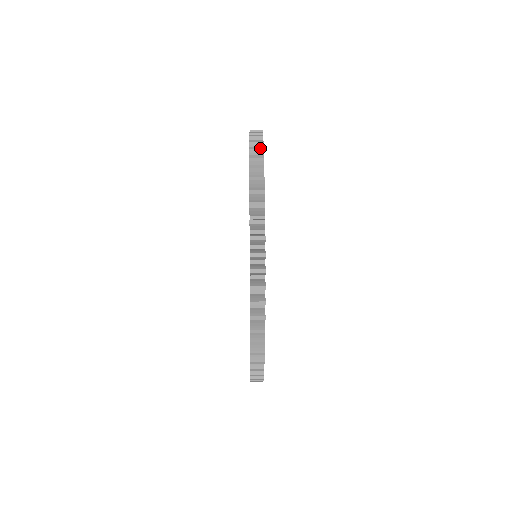
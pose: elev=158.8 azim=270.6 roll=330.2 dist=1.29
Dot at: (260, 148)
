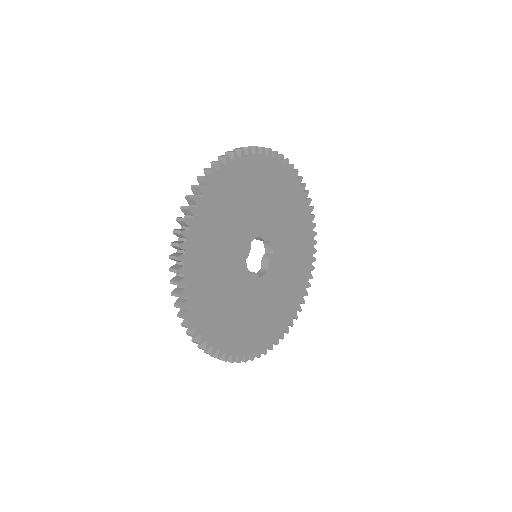
Dot at: (291, 164)
